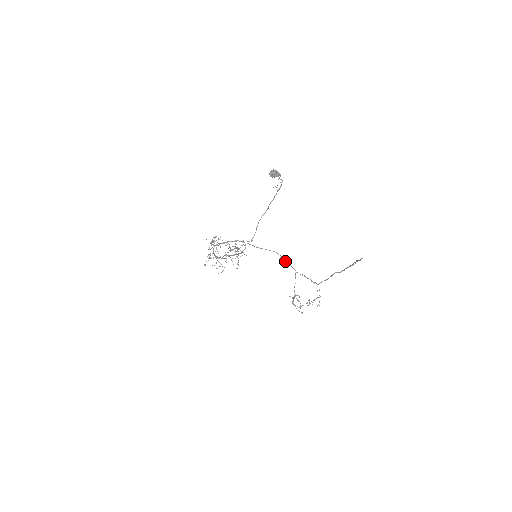
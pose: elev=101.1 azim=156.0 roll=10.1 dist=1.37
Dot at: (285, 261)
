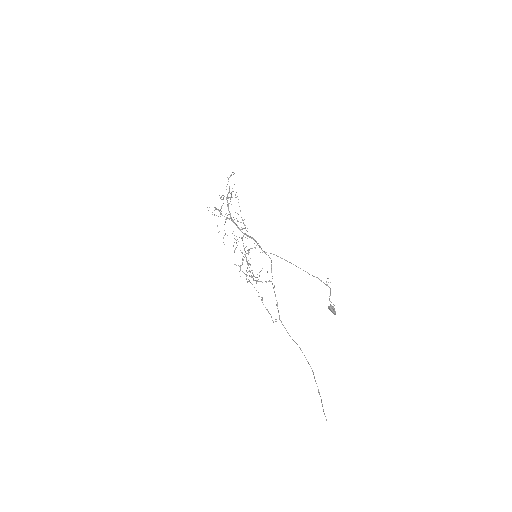
Dot at: (271, 268)
